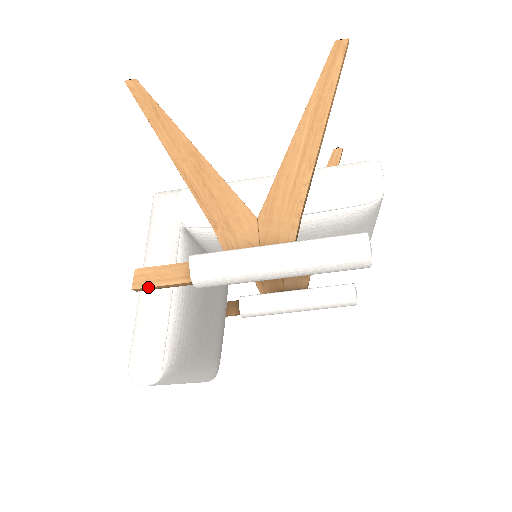
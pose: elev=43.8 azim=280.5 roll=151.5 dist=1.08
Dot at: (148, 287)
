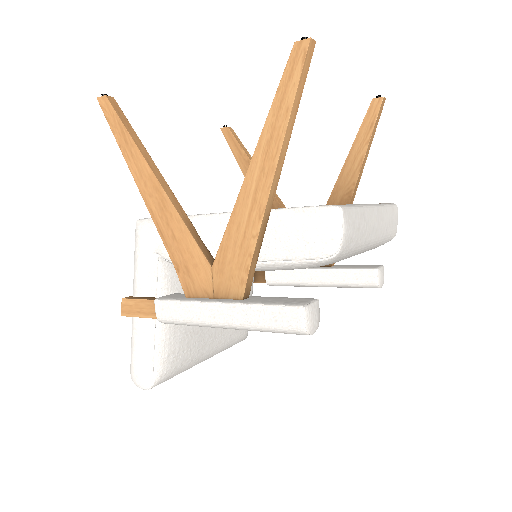
Dot at: occluded
